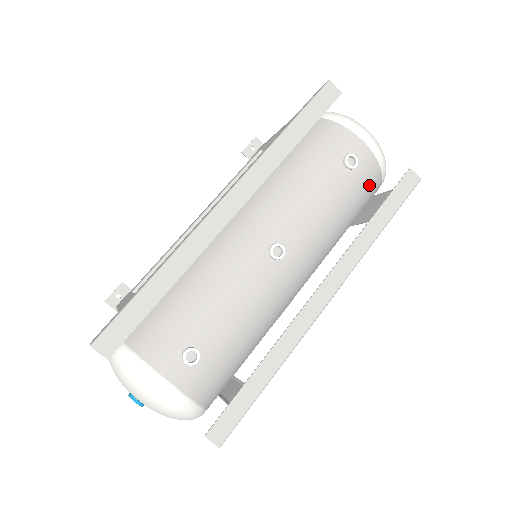
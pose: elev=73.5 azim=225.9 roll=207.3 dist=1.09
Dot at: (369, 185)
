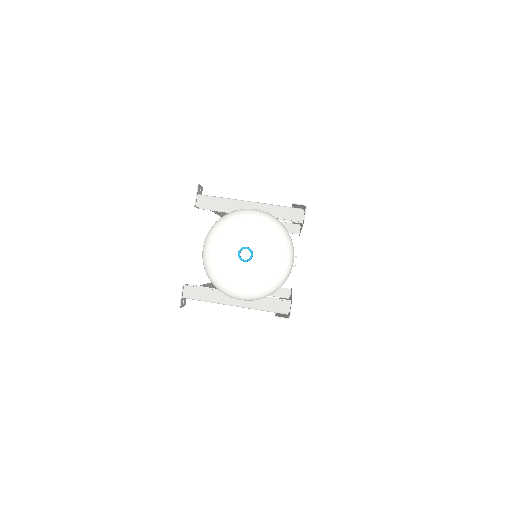
Dot at: occluded
